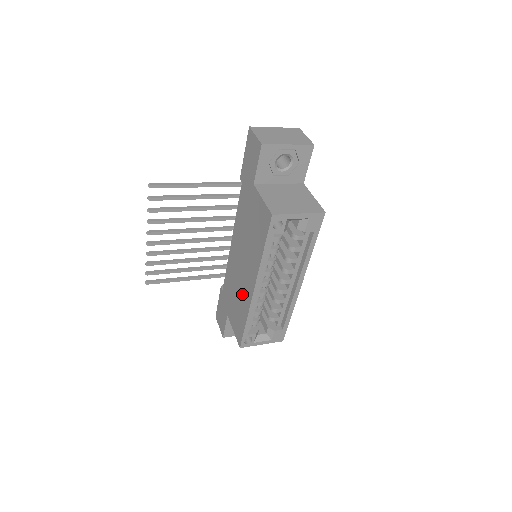
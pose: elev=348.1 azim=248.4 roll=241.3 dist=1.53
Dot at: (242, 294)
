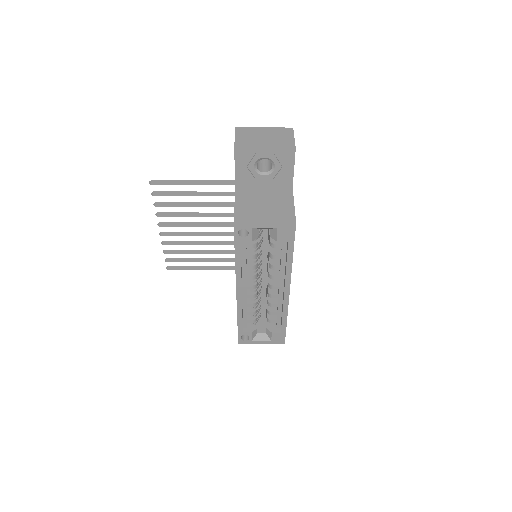
Dot at: occluded
